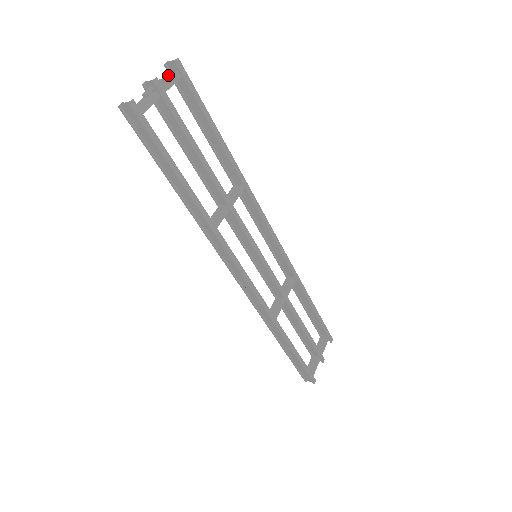
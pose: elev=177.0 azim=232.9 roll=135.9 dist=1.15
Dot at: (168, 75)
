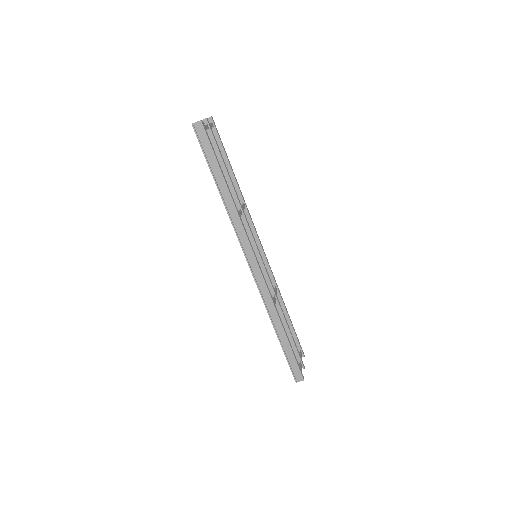
Dot at: occluded
